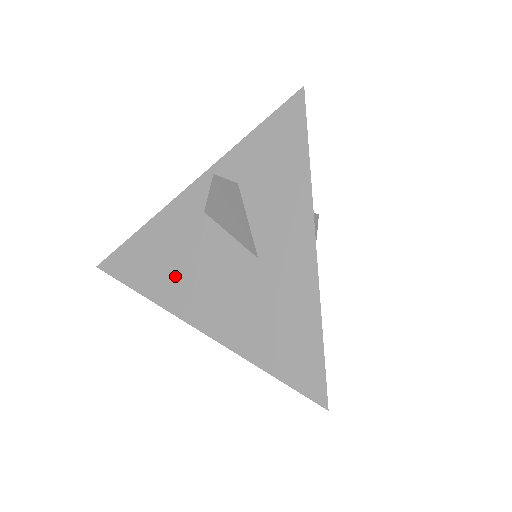
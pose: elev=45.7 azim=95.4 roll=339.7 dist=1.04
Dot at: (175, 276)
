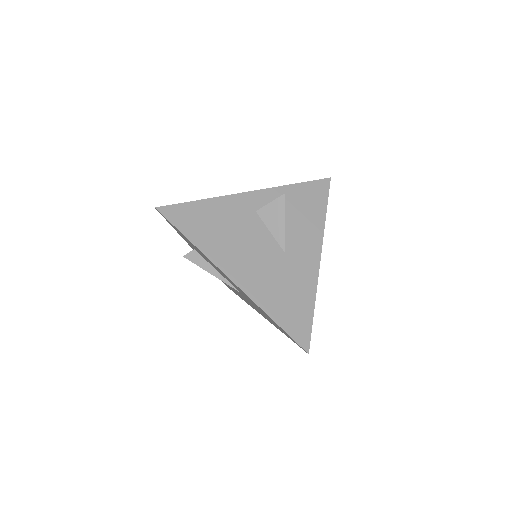
Dot at: (224, 241)
